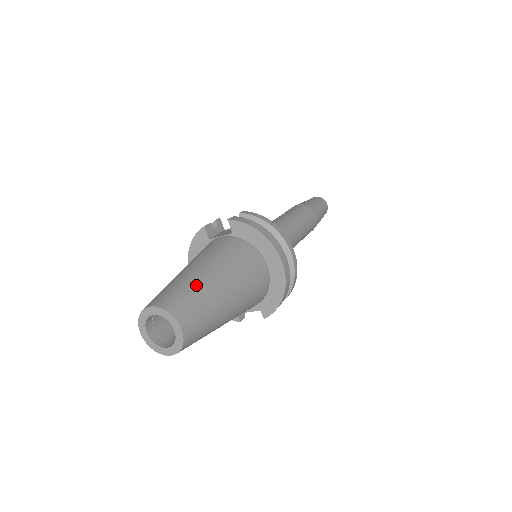
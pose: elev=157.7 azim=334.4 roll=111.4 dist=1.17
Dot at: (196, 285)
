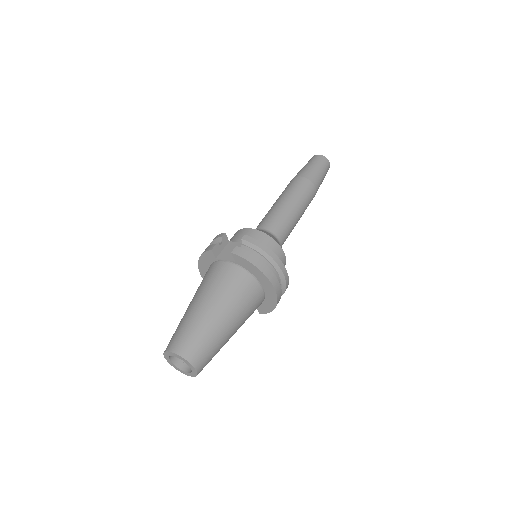
Dot at: (206, 329)
